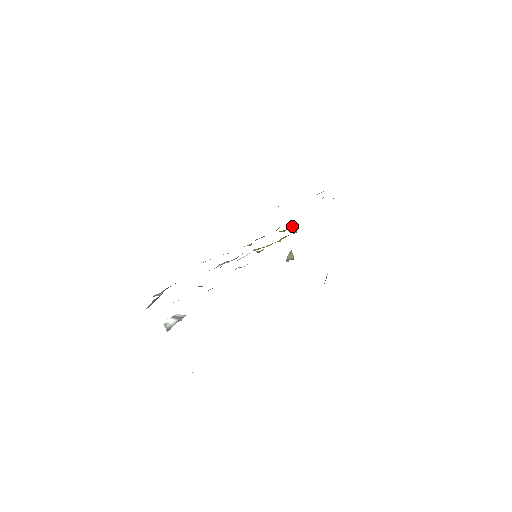
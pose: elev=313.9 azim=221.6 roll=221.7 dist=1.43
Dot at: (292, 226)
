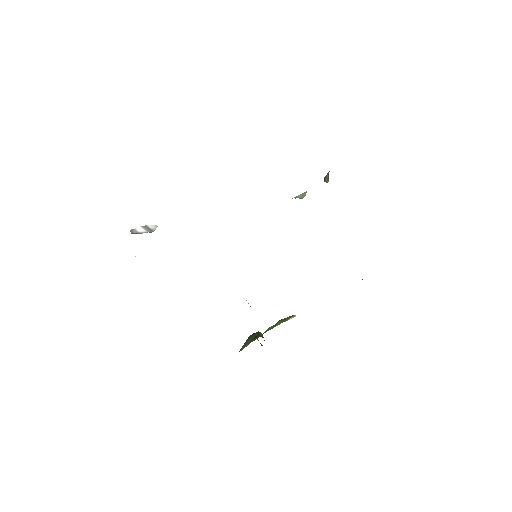
Dot at: occluded
